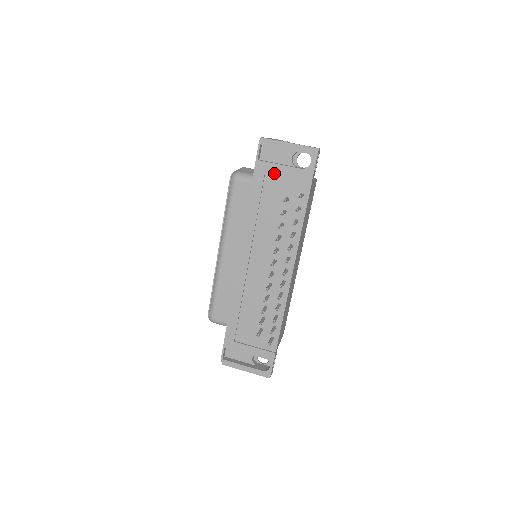
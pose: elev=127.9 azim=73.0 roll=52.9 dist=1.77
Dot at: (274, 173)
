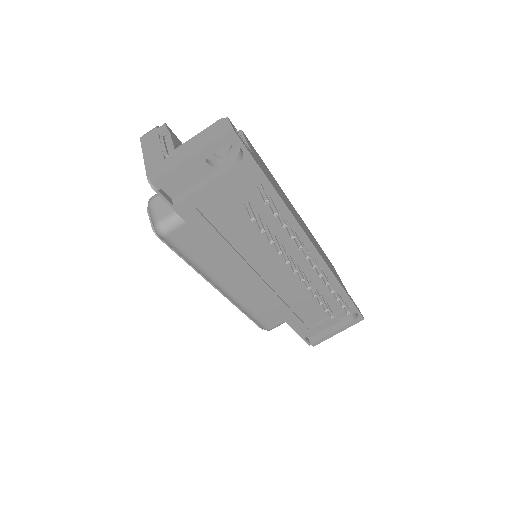
Dot at: (206, 199)
